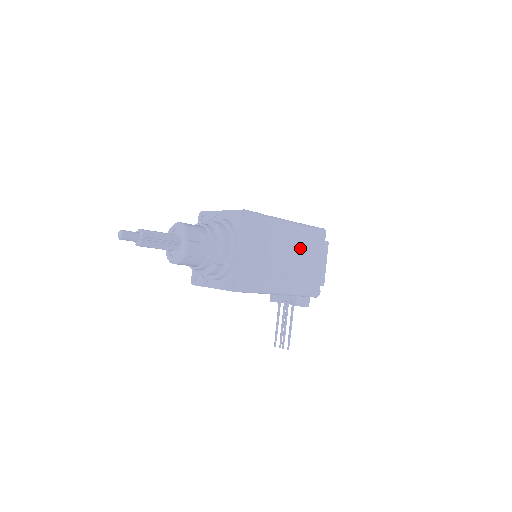
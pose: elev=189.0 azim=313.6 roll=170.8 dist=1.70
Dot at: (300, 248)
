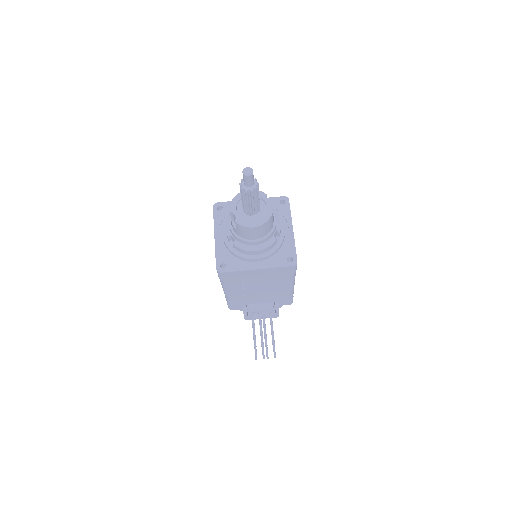
Dot at: occluded
